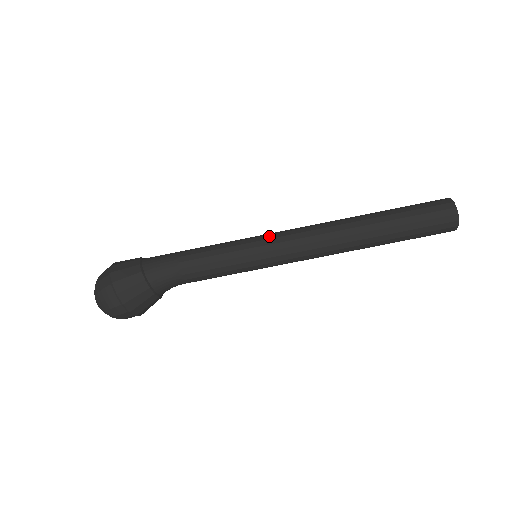
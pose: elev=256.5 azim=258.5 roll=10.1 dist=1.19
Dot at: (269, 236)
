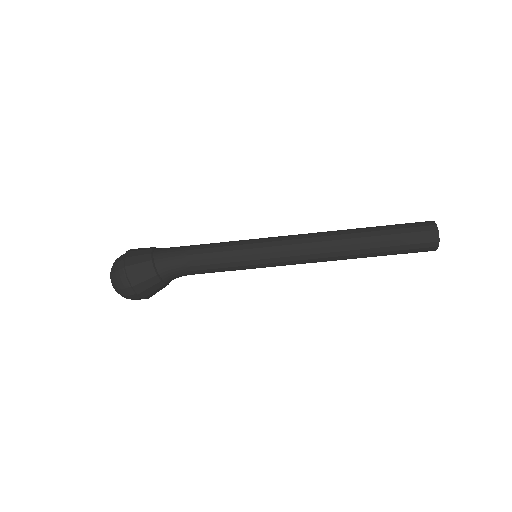
Dot at: (269, 243)
